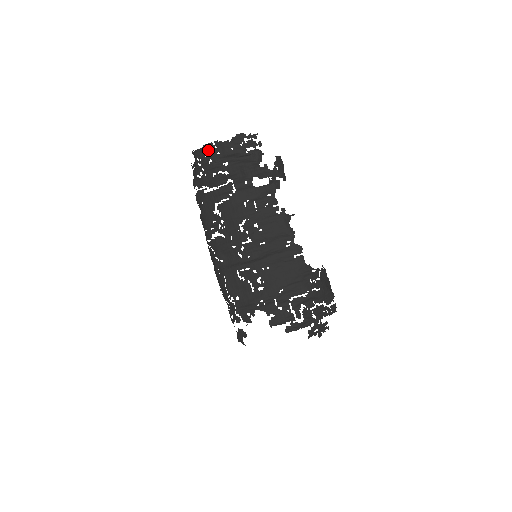
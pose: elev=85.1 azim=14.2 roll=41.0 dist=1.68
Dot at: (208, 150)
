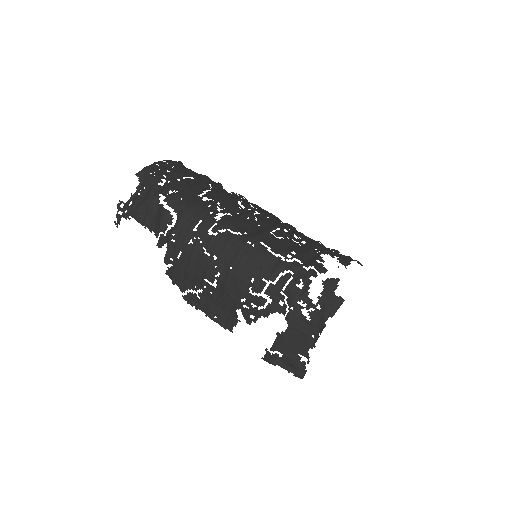
Dot at: (160, 165)
